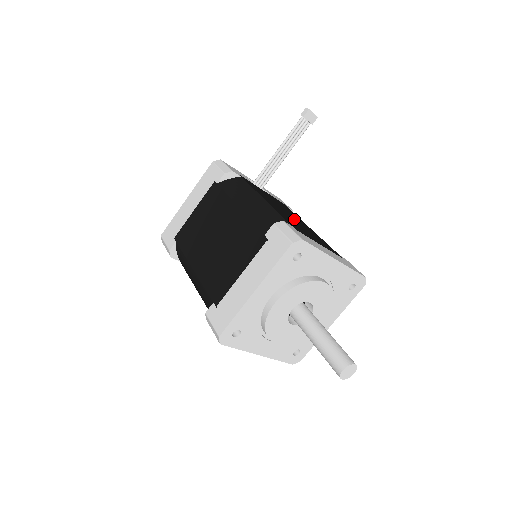
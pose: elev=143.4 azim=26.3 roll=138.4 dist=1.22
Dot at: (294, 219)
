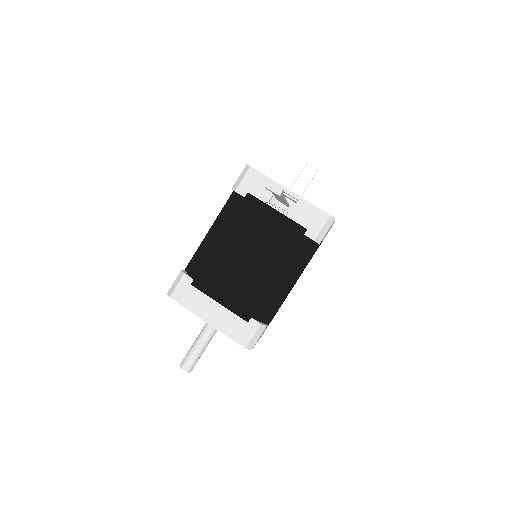
Dot at: (246, 264)
